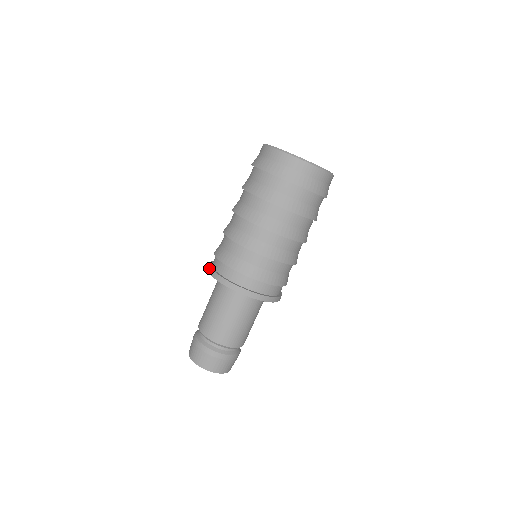
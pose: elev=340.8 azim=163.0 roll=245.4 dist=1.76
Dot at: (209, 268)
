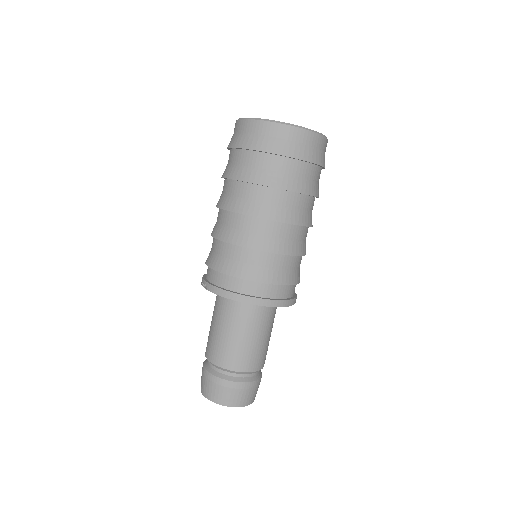
Dot at: (225, 293)
